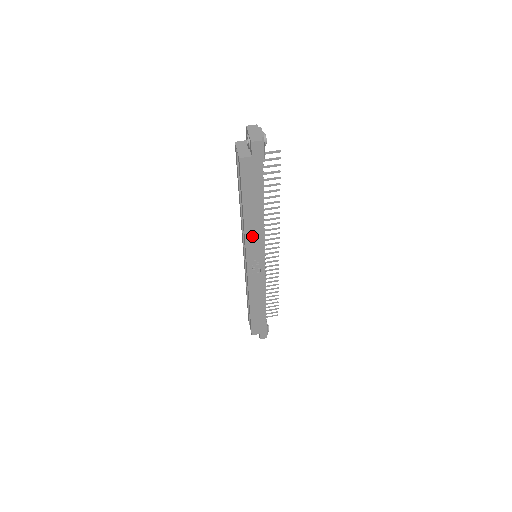
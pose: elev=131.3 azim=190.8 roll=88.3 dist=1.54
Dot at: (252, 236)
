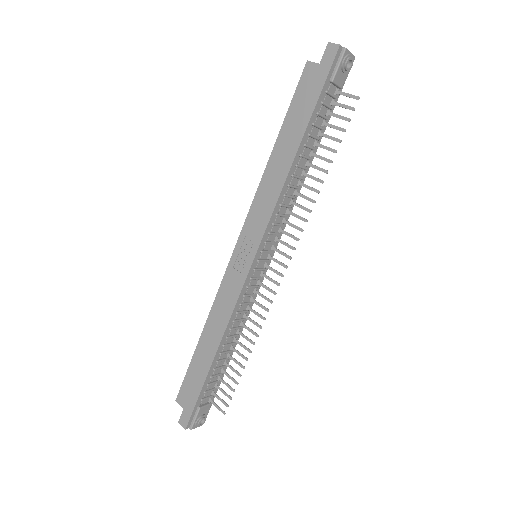
Dot at: (264, 196)
